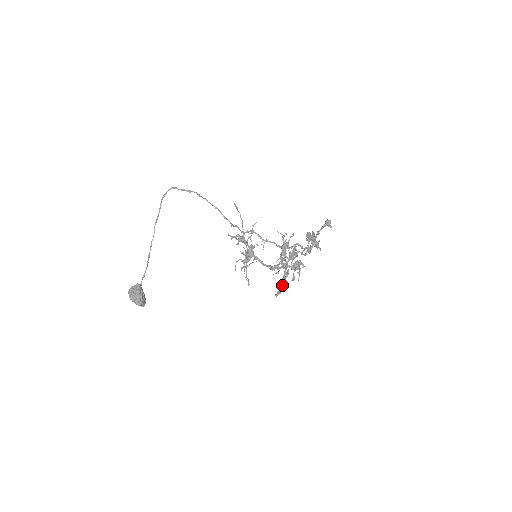
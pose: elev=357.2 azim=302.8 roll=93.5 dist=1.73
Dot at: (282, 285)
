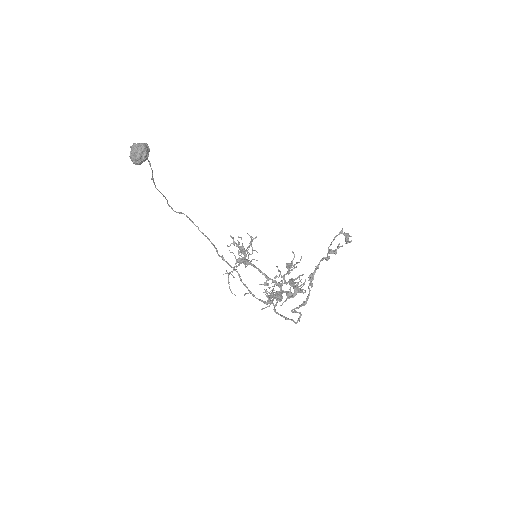
Dot at: (276, 295)
